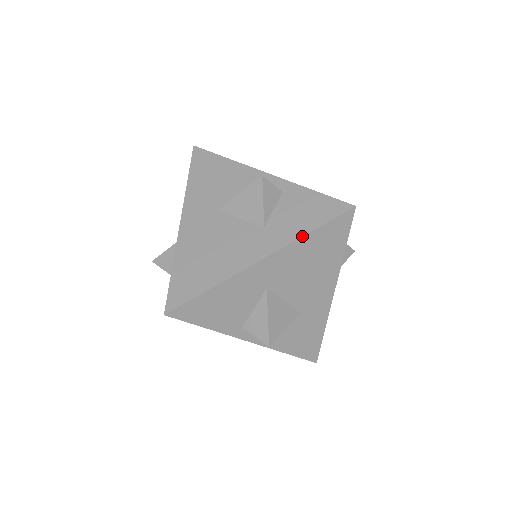
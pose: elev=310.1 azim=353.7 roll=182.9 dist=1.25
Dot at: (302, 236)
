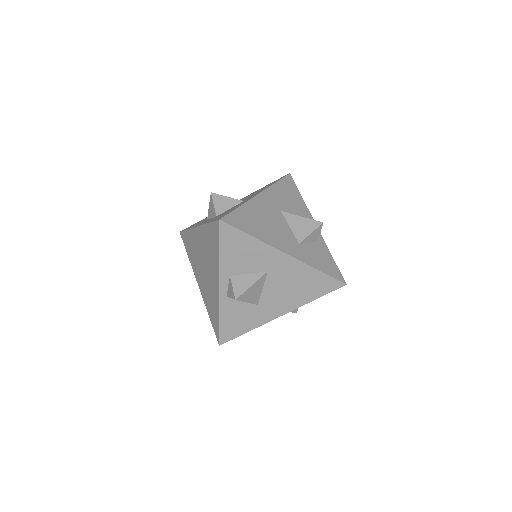
Dot at: (314, 267)
